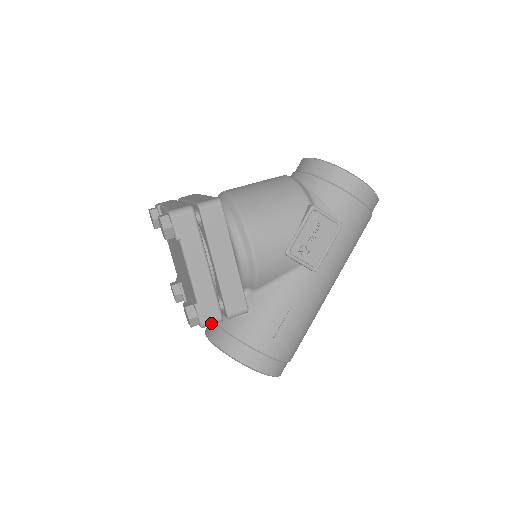
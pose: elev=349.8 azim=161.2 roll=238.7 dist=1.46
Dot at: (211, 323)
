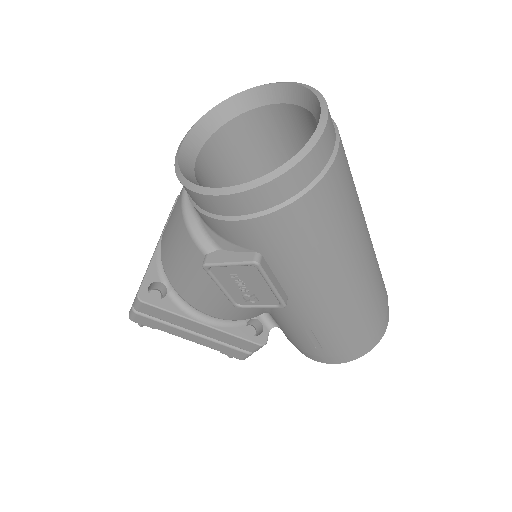
Dot at: (246, 357)
